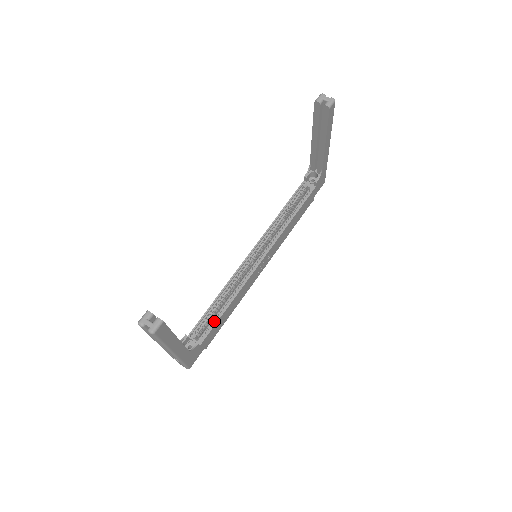
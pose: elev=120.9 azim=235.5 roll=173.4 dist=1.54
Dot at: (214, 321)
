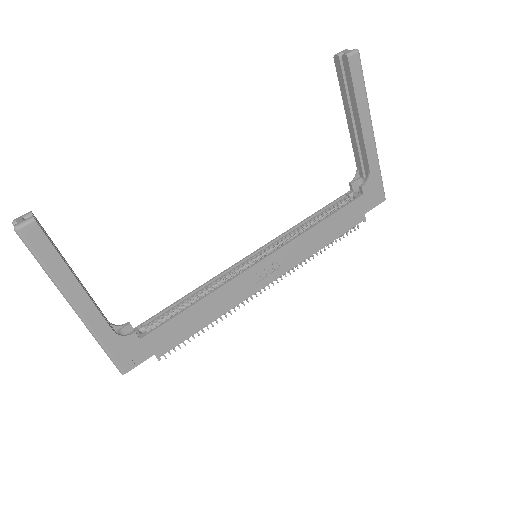
Dot at: (172, 317)
